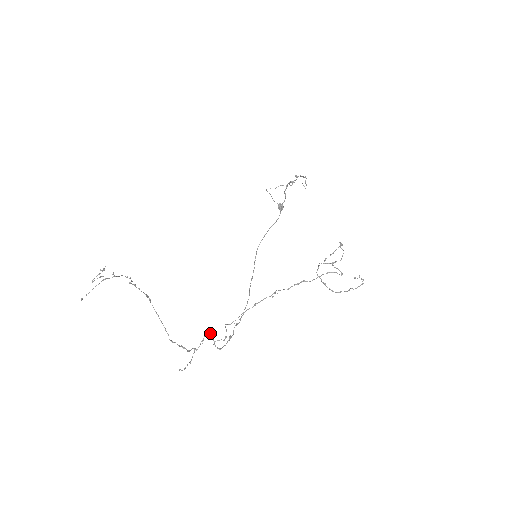
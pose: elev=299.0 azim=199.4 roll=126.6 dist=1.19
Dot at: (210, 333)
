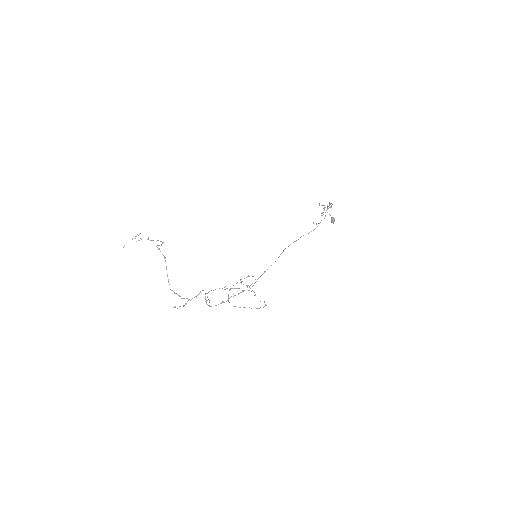
Dot at: occluded
